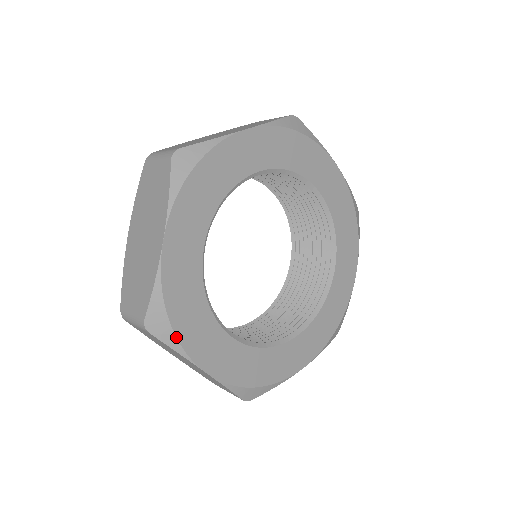
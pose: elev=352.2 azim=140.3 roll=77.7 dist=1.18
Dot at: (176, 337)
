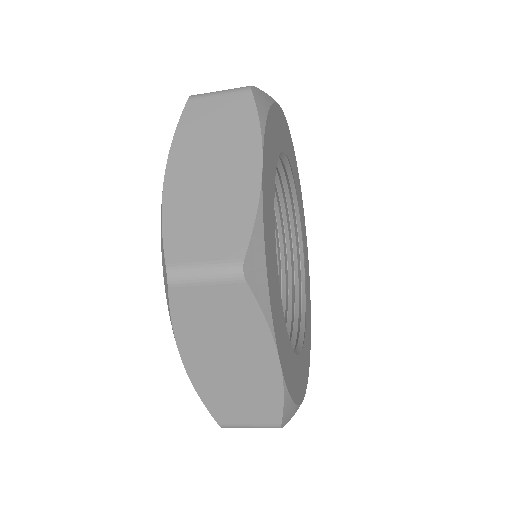
Dot at: (269, 295)
